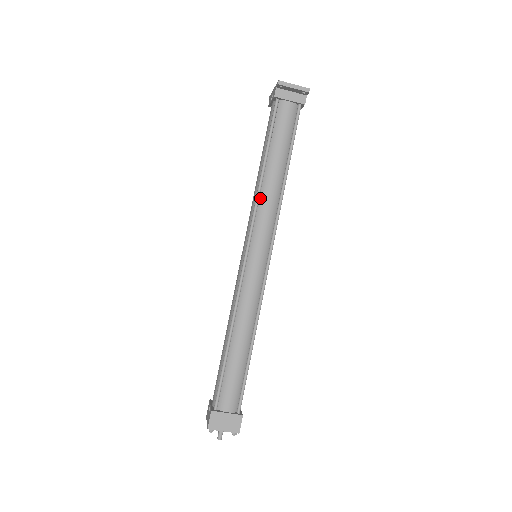
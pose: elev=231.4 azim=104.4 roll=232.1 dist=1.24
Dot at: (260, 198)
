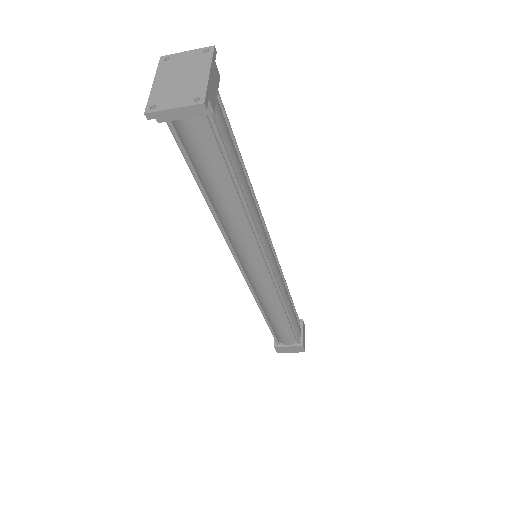
Dot at: (224, 227)
